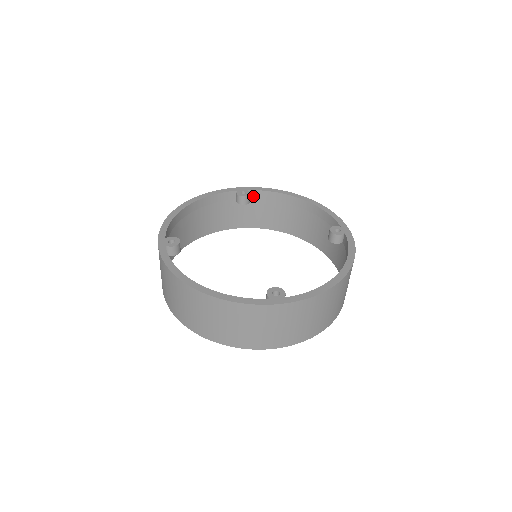
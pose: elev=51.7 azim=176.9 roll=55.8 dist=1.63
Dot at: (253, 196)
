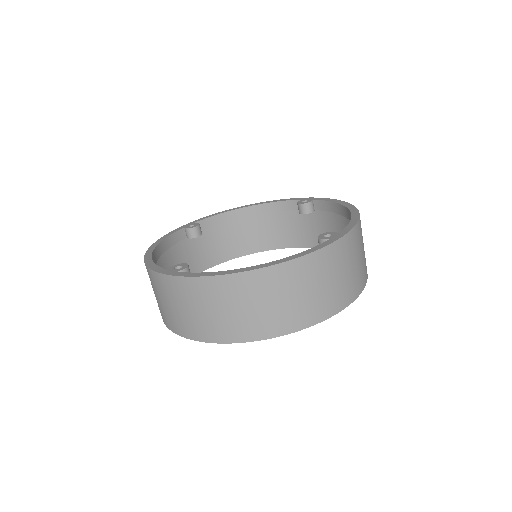
Dot at: occluded
